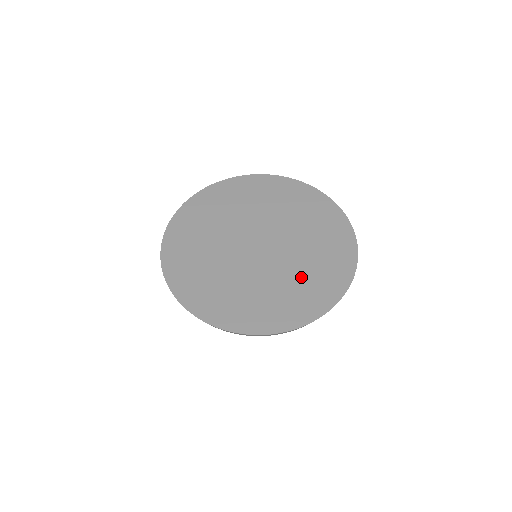
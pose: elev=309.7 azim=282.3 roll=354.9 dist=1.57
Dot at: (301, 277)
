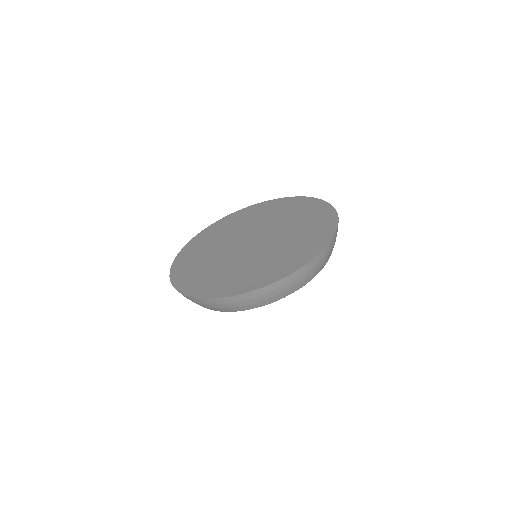
Dot at: (257, 265)
